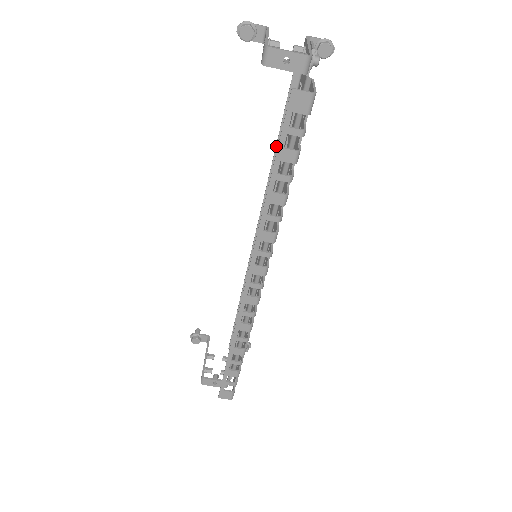
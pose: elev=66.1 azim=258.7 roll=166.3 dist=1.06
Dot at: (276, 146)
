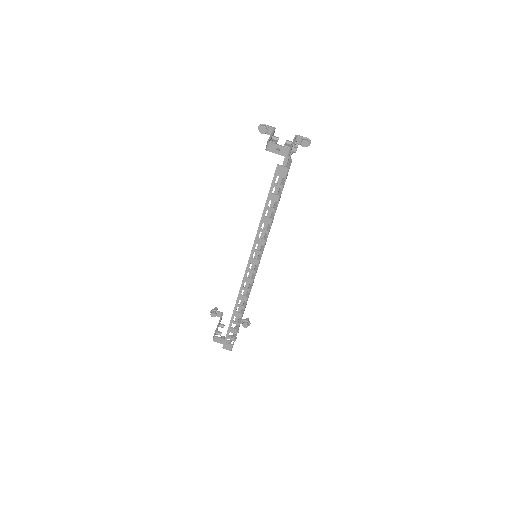
Dot at: (274, 192)
